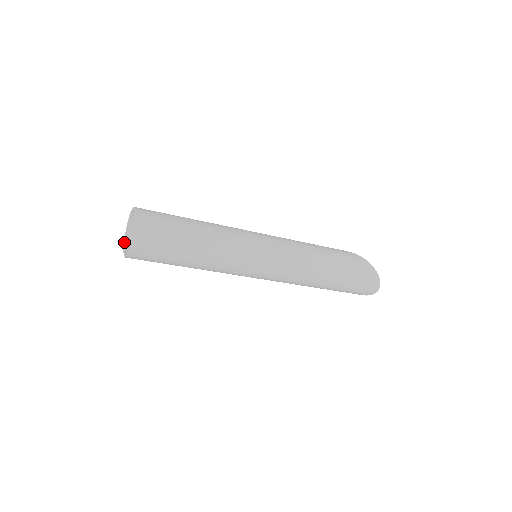
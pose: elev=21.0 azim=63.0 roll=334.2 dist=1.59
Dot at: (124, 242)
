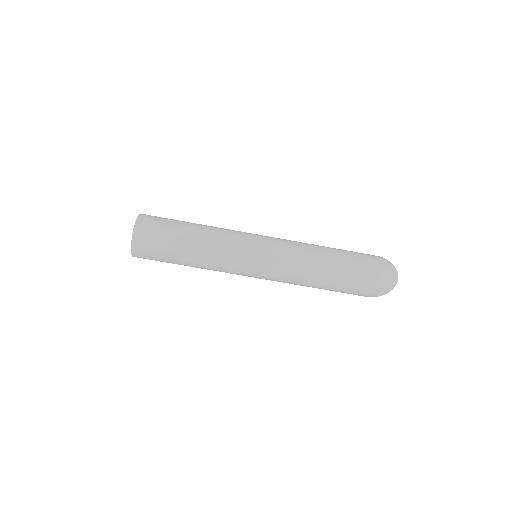
Dot at: occluded
